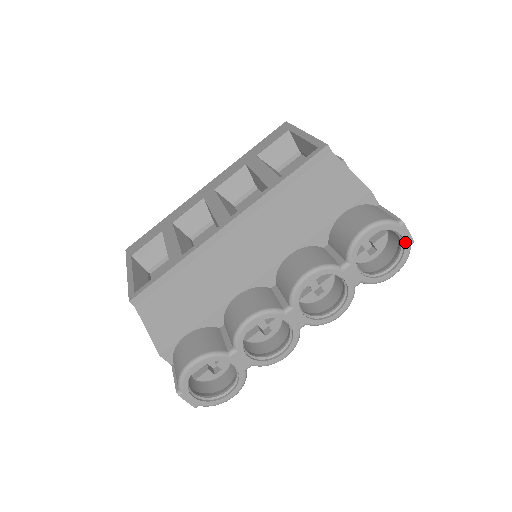
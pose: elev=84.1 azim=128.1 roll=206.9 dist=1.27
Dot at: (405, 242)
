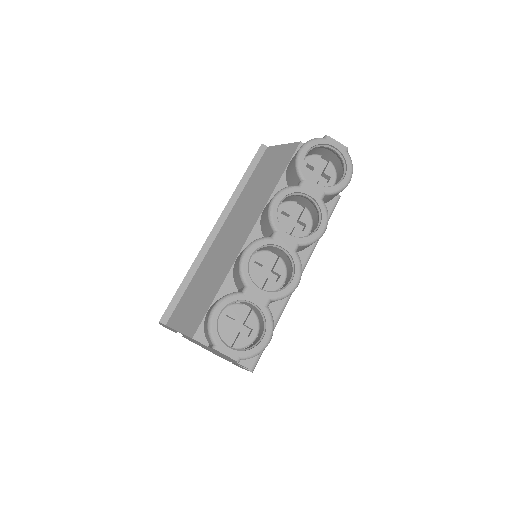
Dot at: (340, 150)
